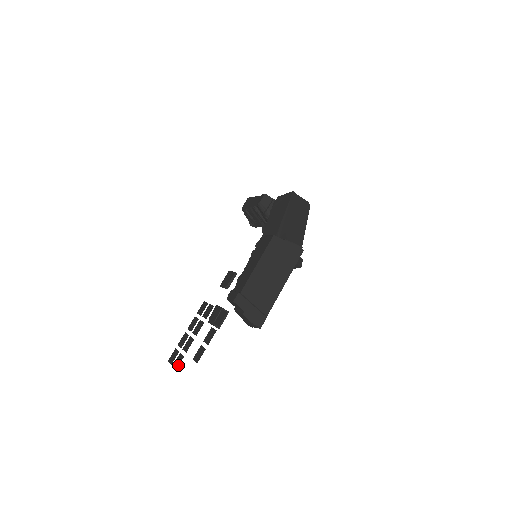
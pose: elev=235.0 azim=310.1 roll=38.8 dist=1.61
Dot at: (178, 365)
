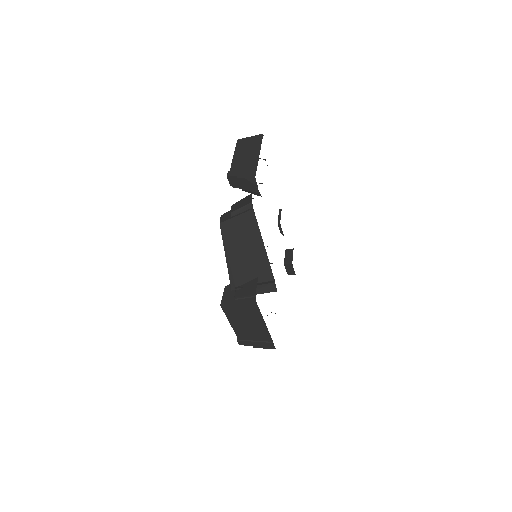
Dot at: occluded
